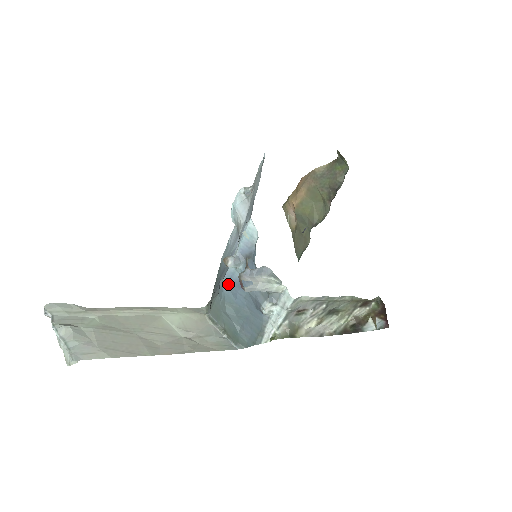
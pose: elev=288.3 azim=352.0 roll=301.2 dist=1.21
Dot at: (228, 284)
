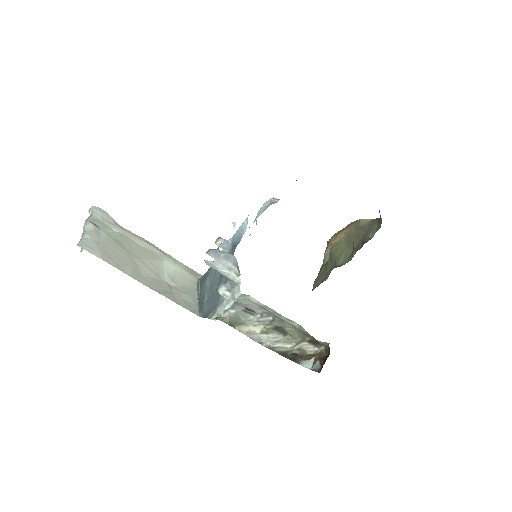
Dot at: occluded
